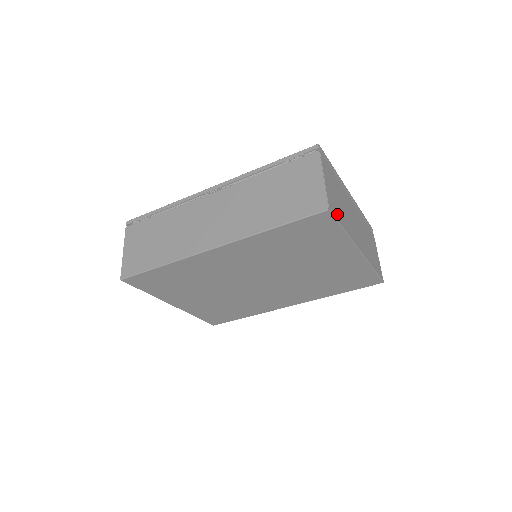
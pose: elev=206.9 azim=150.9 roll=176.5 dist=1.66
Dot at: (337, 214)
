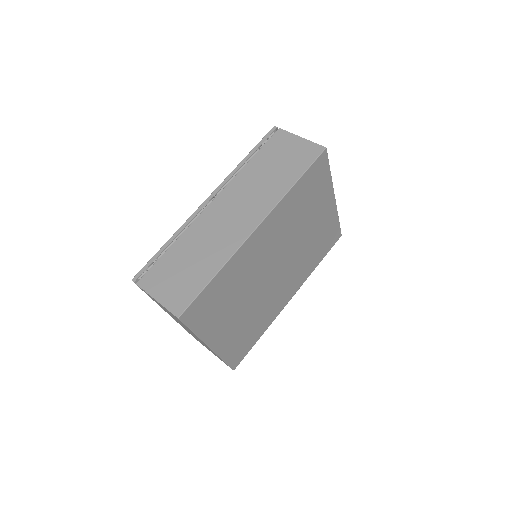
Dot at: occluded
